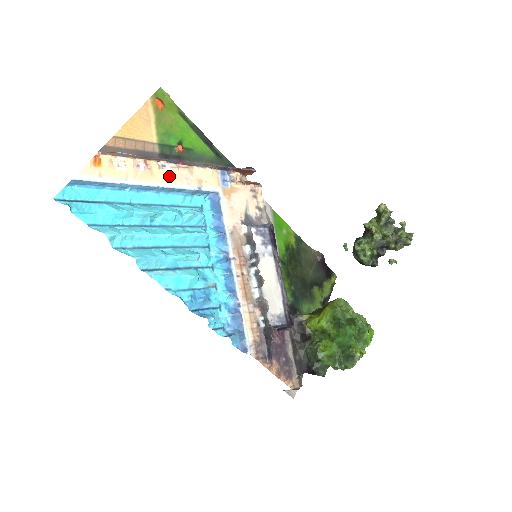
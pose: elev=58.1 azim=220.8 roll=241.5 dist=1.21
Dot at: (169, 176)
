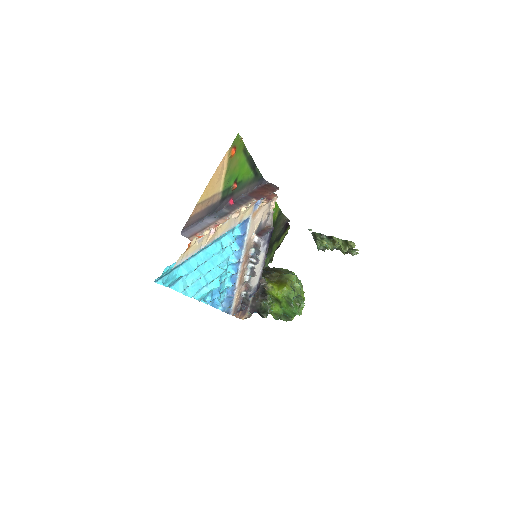
Dot at: (225, 227)
